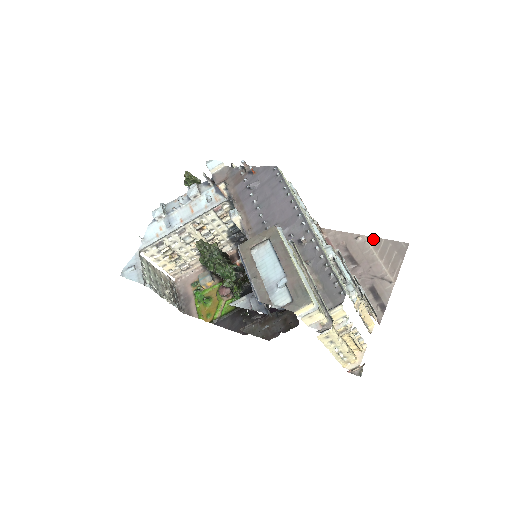
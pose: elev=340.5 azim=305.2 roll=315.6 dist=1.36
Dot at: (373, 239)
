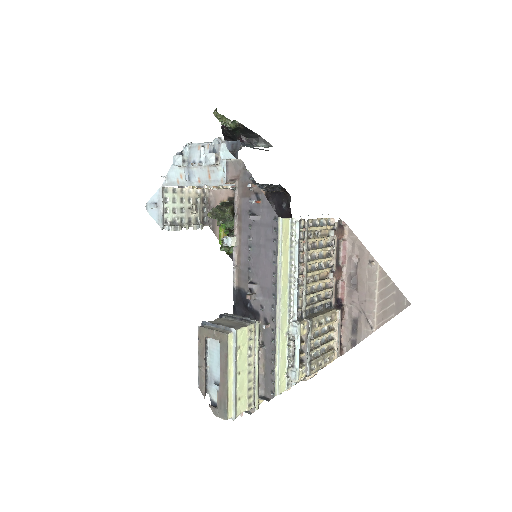
Dot at: (384, 274)
